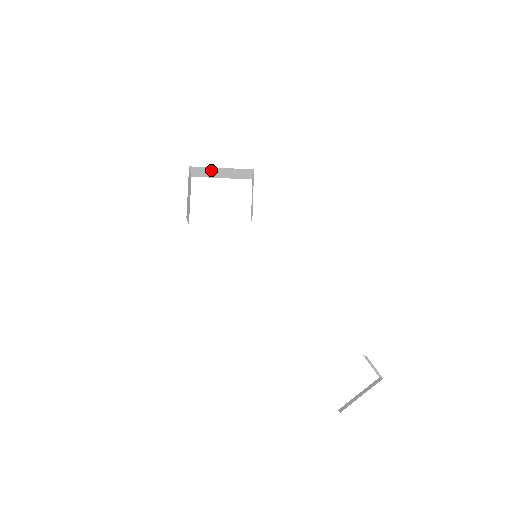
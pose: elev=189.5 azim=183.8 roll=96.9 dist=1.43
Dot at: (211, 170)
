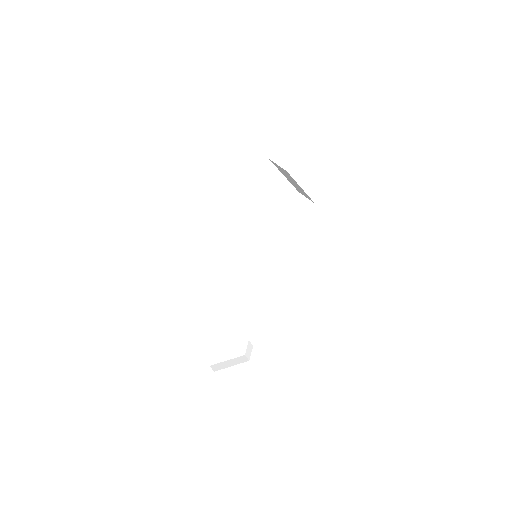
Dot at: (292, 179)
